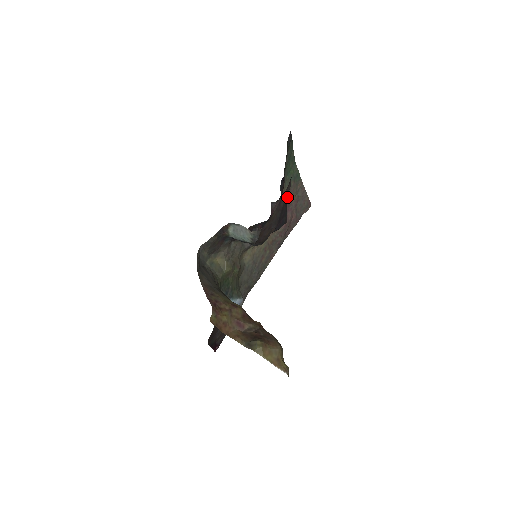
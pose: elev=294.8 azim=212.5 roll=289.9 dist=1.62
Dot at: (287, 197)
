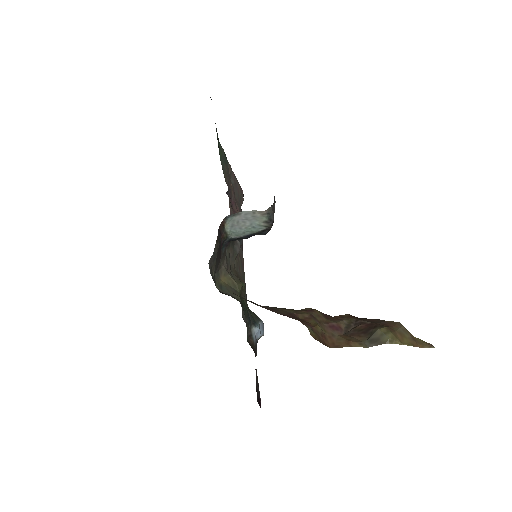
Dot at: (228, 186)
